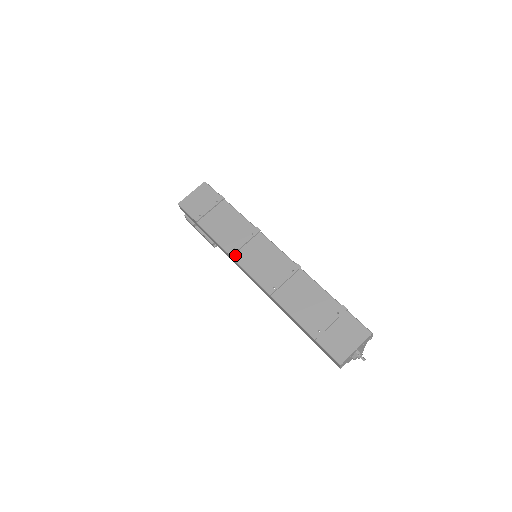
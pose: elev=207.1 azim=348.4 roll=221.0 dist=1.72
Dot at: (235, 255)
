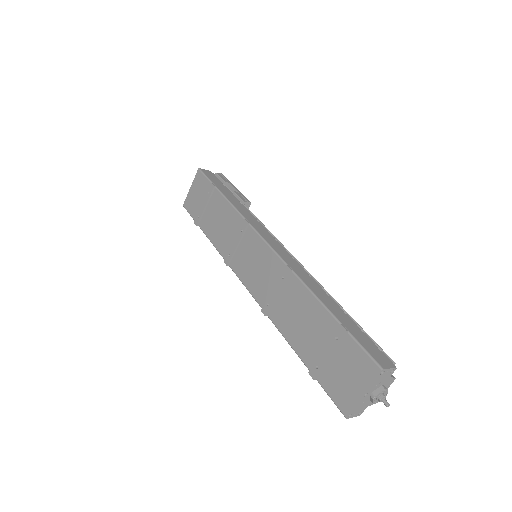
Dot at: (231, 263)
